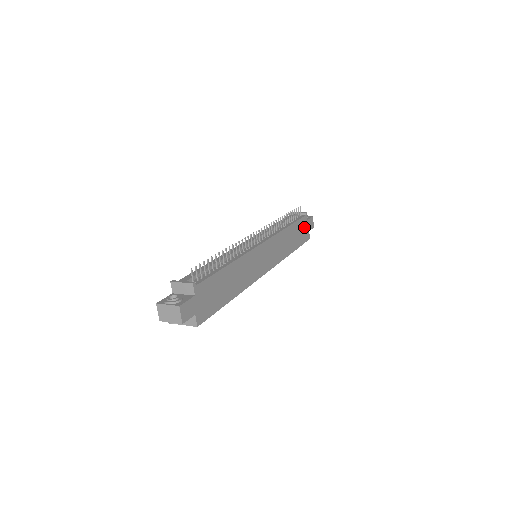
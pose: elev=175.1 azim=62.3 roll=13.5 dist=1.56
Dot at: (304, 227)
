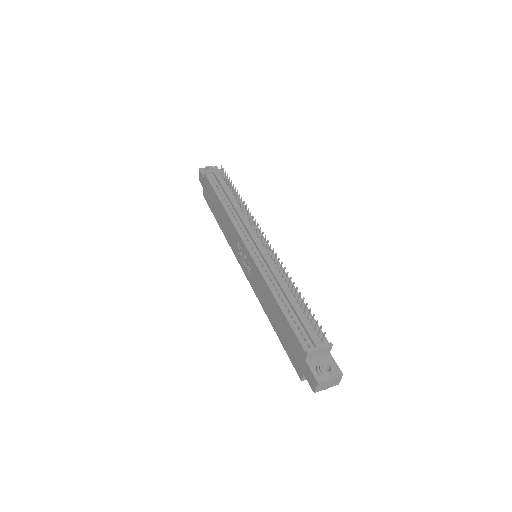
Dot at: occluded
